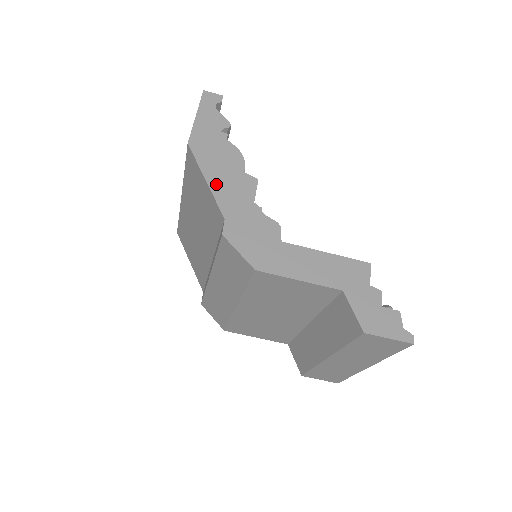
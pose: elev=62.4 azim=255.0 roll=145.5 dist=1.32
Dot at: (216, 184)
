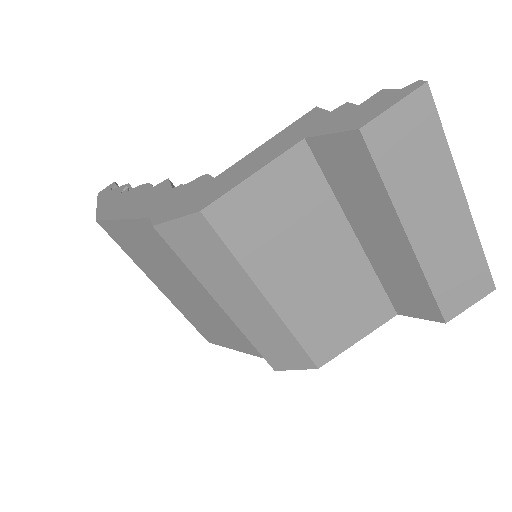
Dot at: (131, 213)
